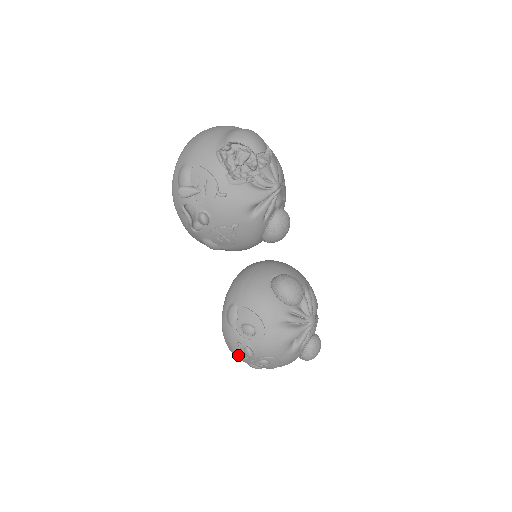
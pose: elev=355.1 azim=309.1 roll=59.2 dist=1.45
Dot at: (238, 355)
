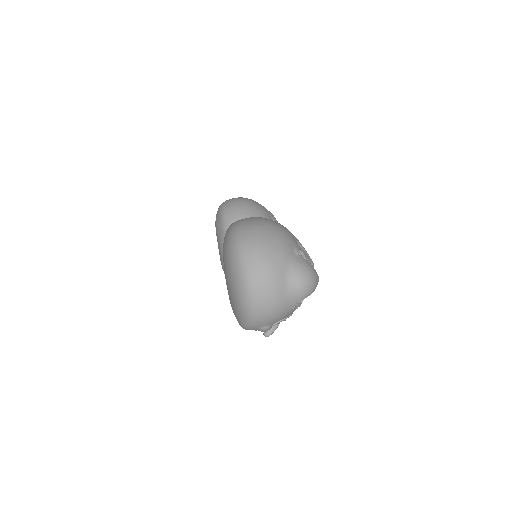
Dot at: occluded
